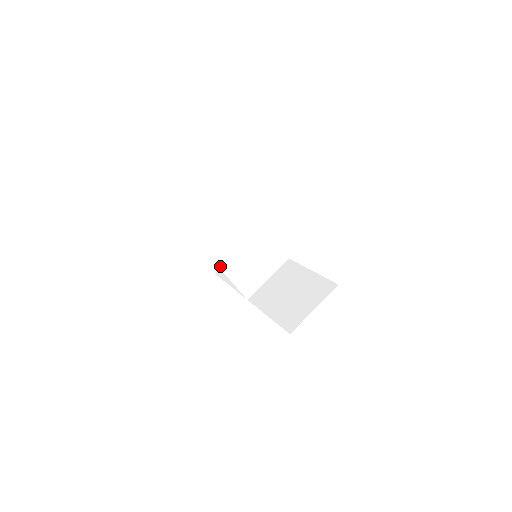
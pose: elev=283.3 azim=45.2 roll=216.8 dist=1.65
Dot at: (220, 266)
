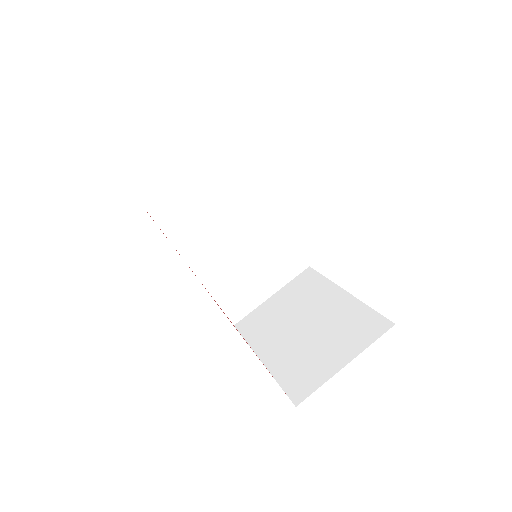
Dot at: (192, 266)
